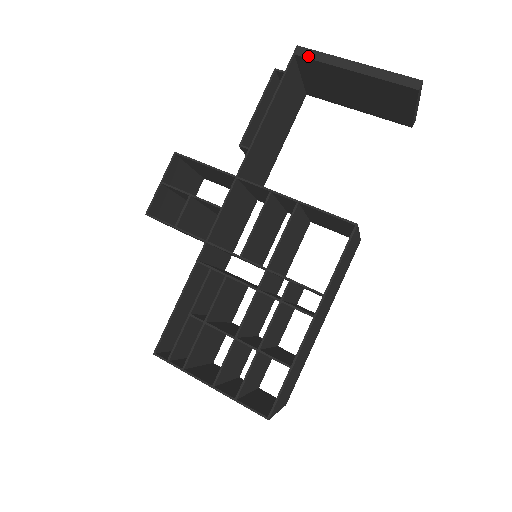
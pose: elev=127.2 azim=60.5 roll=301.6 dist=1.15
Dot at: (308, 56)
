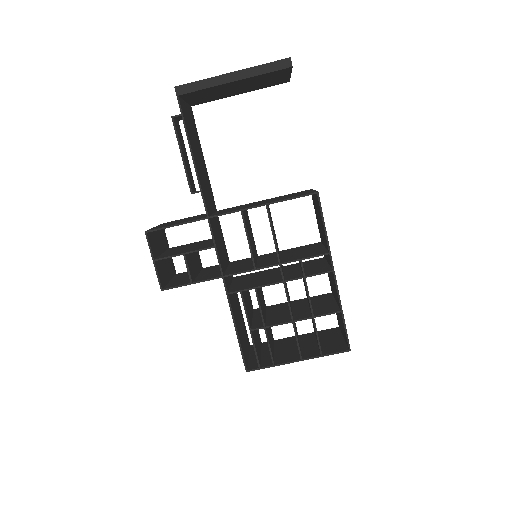
Dot at: (190, 90)
